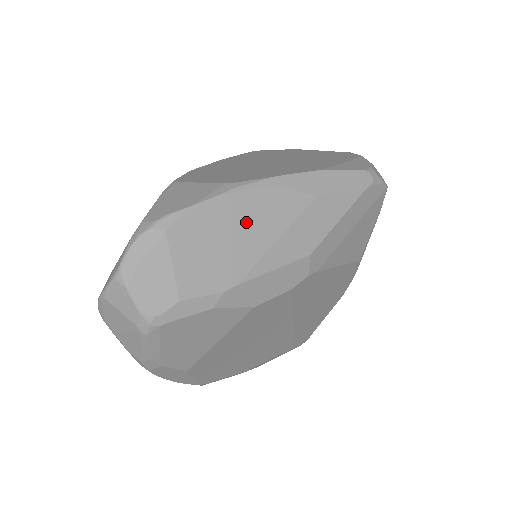
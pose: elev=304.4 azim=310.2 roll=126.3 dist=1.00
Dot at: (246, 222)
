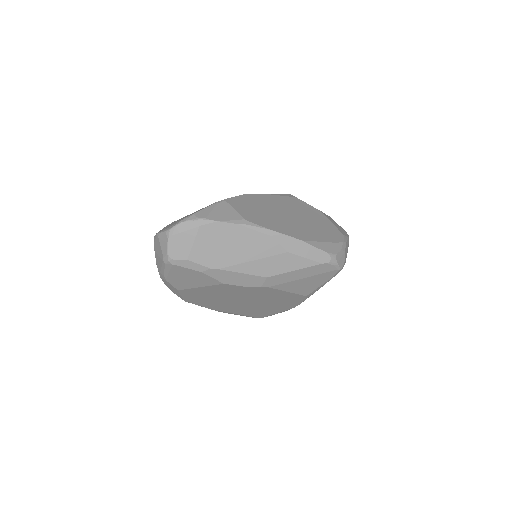
Dot at: (242, 243)
